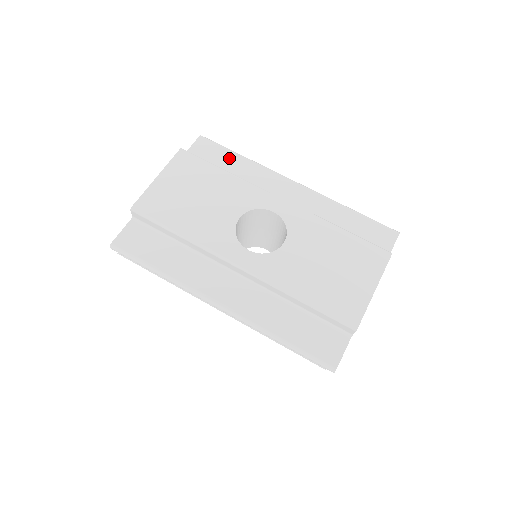
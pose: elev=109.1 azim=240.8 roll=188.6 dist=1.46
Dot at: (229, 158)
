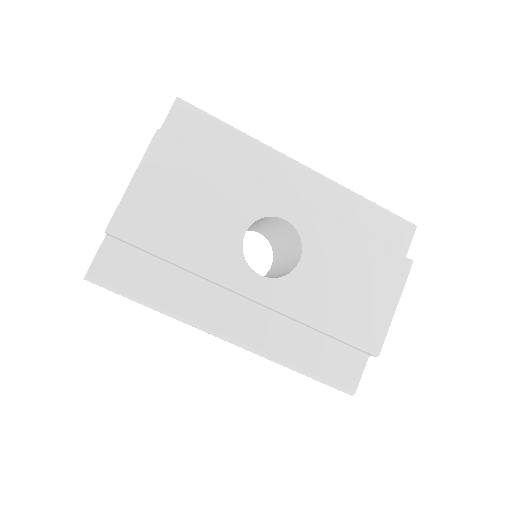
Dot at: (219, 134)
